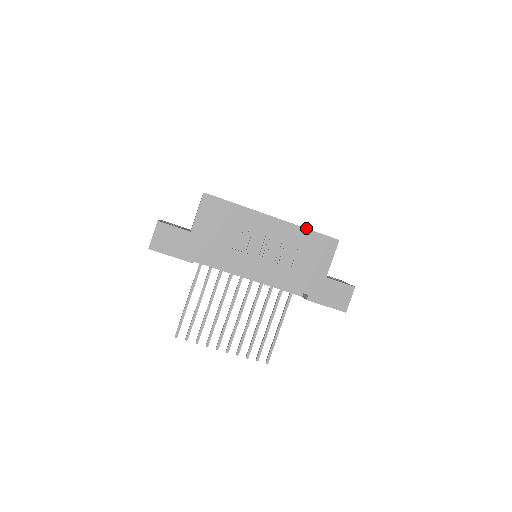
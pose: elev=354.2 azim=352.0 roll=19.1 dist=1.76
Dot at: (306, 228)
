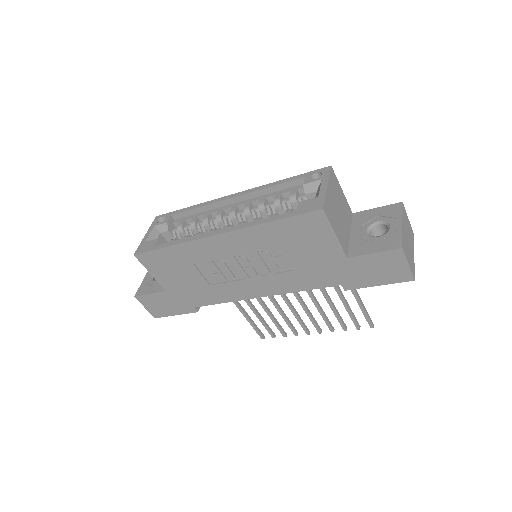
Dot at: (265, 223)
